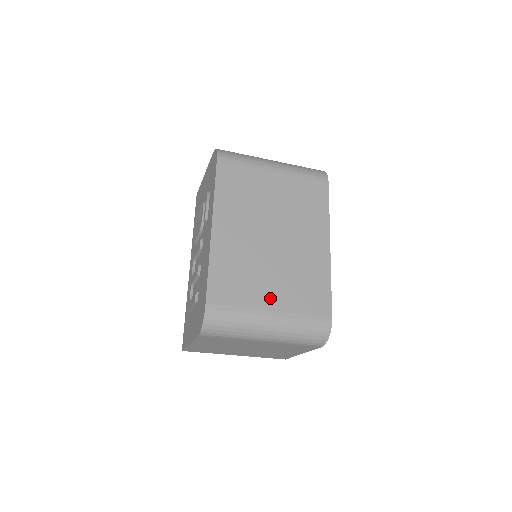
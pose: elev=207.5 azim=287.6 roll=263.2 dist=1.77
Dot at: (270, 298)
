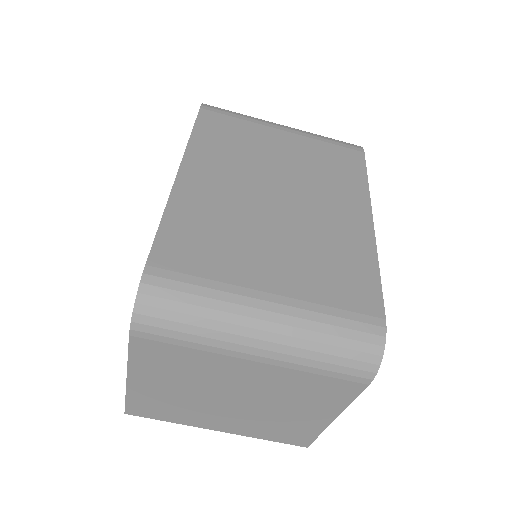
Dot at: (268, 274)
